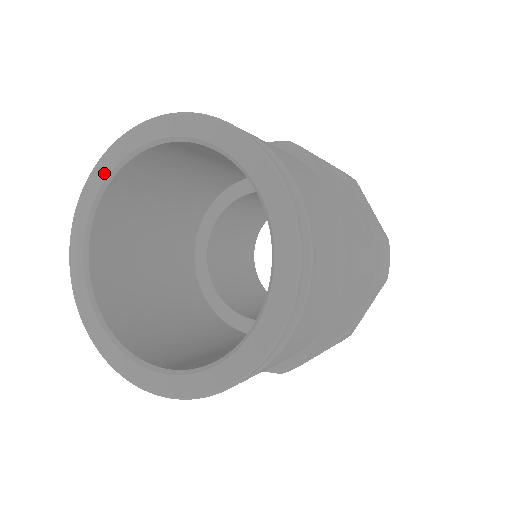
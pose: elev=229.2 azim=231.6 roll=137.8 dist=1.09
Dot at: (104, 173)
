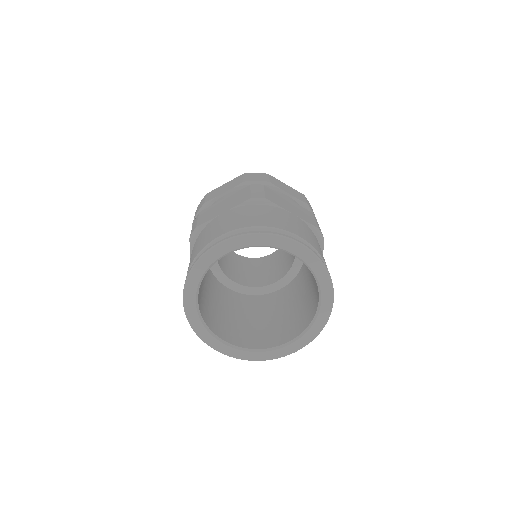
Dot at: (241, 245)
